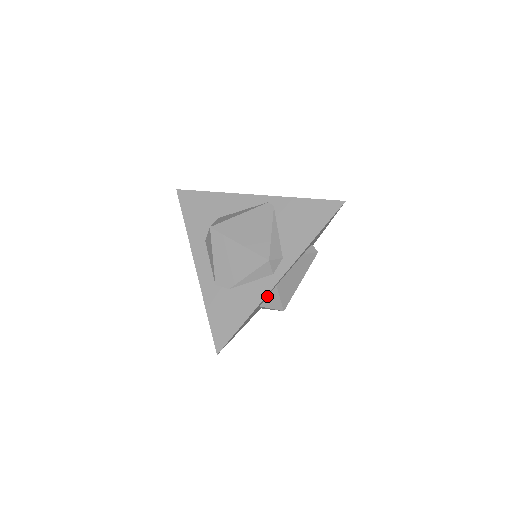
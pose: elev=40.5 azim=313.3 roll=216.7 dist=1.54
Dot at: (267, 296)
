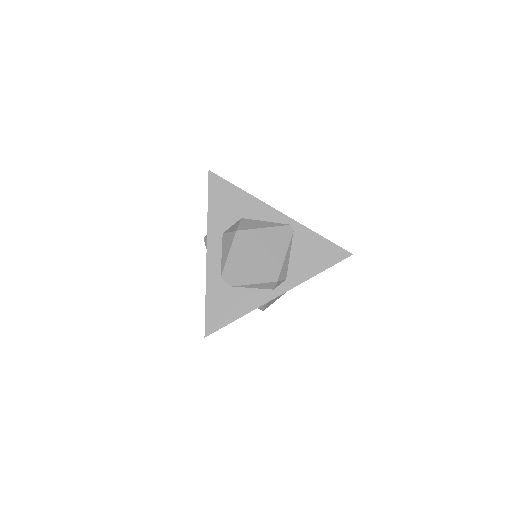
Dot at: occluded
